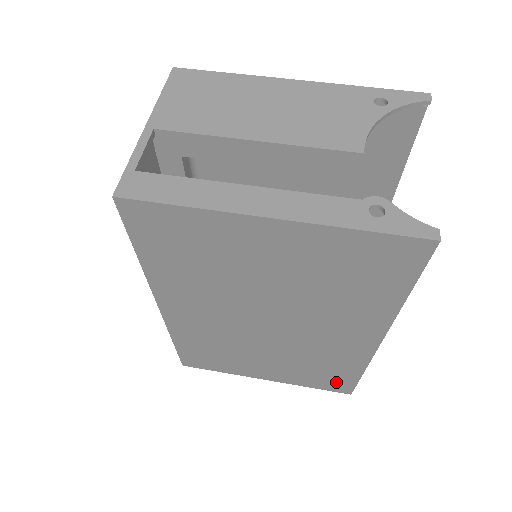
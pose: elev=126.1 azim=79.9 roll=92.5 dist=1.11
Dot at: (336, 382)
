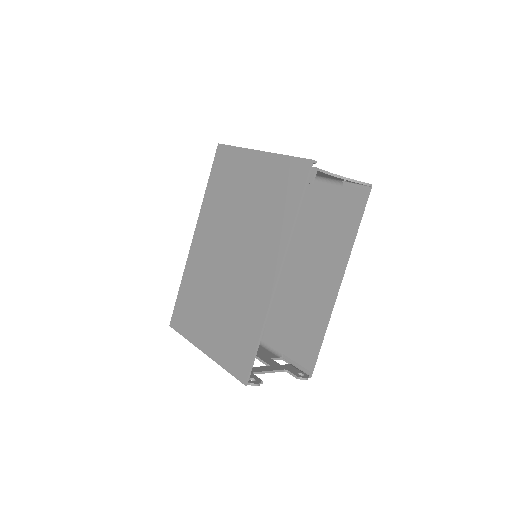
Dot at: (242, 355)
